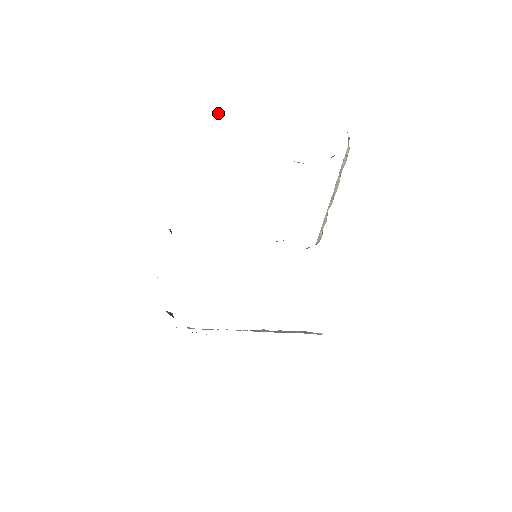
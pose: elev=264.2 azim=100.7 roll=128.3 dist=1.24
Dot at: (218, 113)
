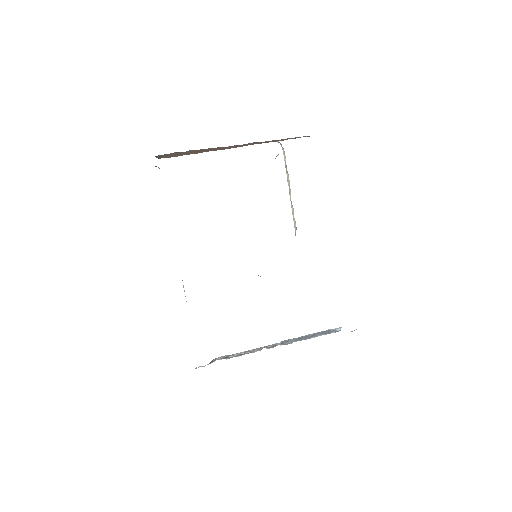
Dot at: occluded
